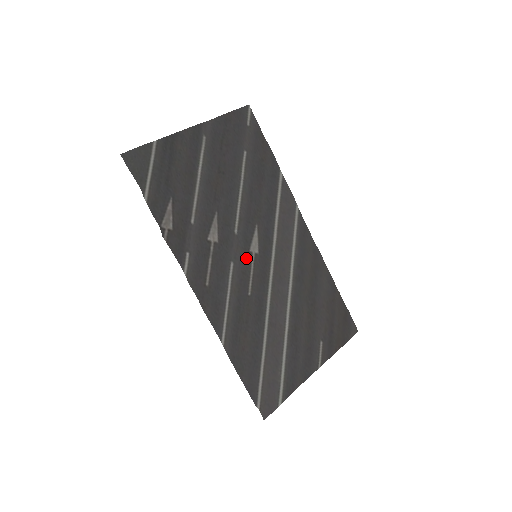
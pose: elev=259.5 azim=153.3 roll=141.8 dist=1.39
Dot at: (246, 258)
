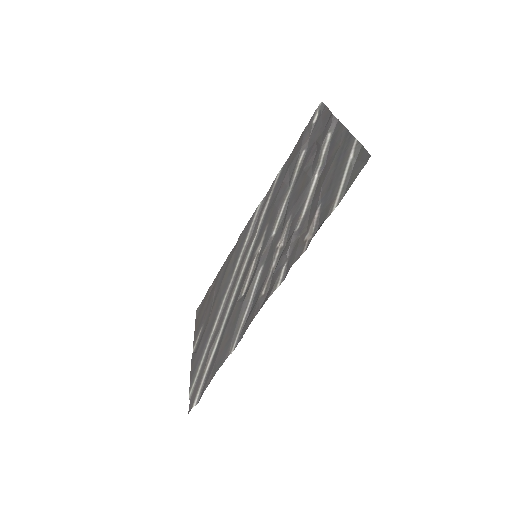
Dot at: (259, 259)
